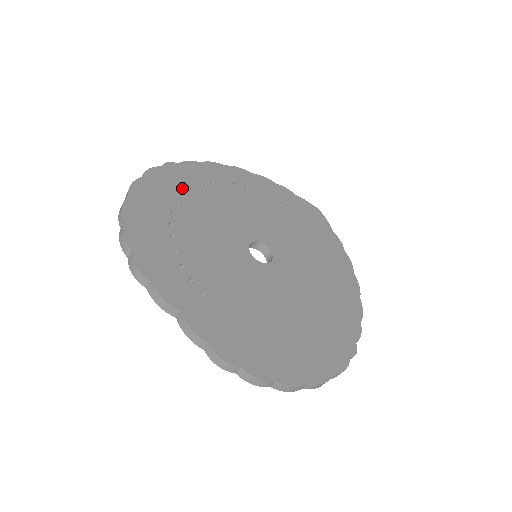
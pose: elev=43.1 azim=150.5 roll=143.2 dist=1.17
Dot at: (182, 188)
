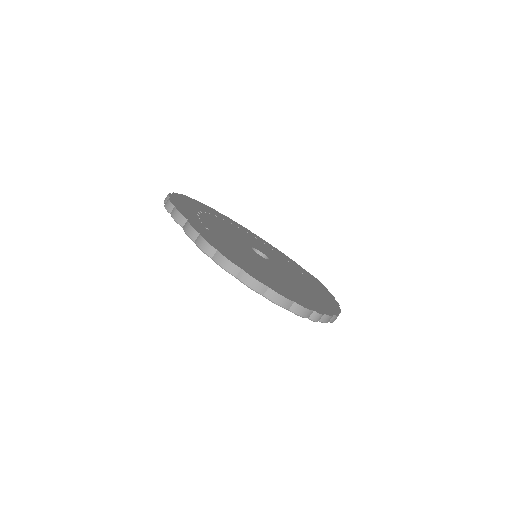
Dot at: (216, 215)
